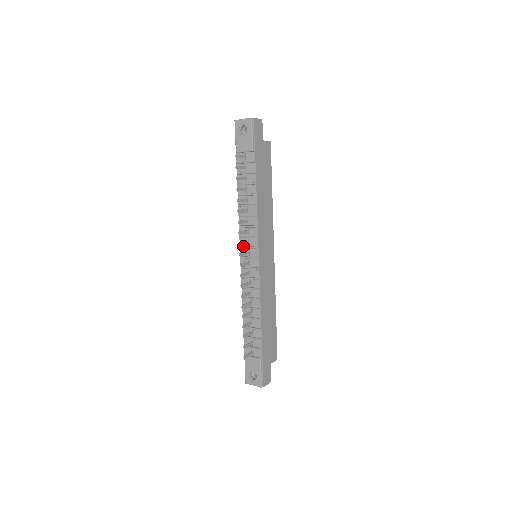
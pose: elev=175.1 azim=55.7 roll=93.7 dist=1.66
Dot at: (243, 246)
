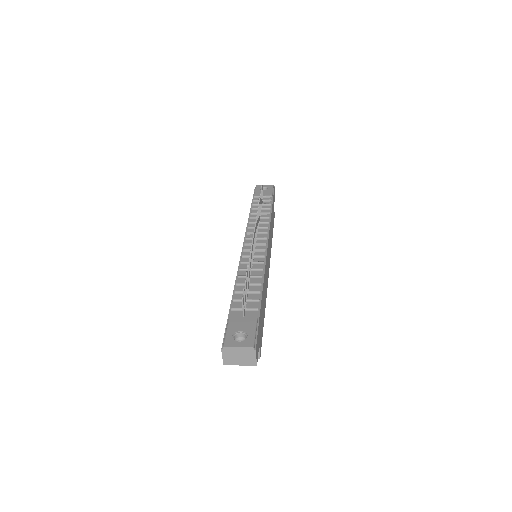
Dot at: (250, 237)
